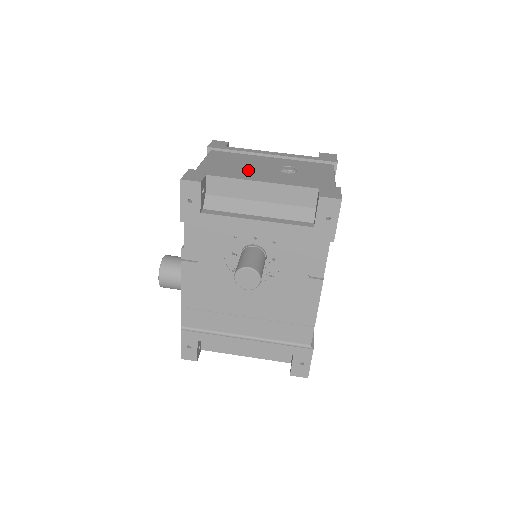
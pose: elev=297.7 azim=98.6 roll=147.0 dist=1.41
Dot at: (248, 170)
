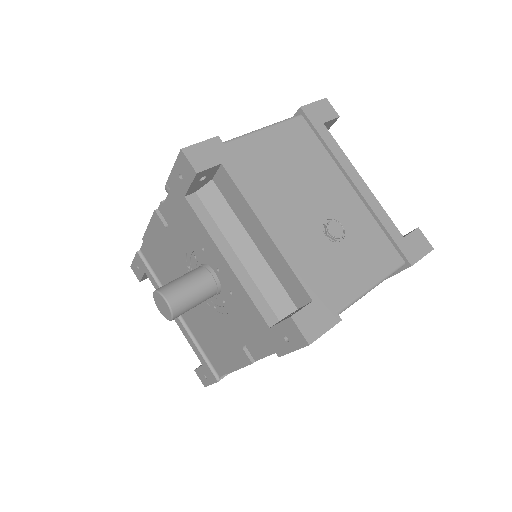
Dot at: (288, 191)
